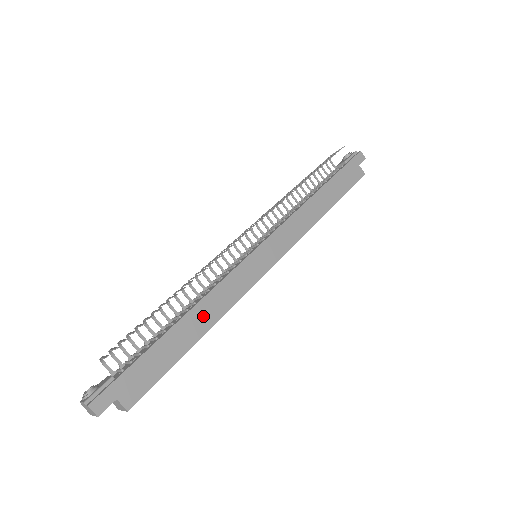
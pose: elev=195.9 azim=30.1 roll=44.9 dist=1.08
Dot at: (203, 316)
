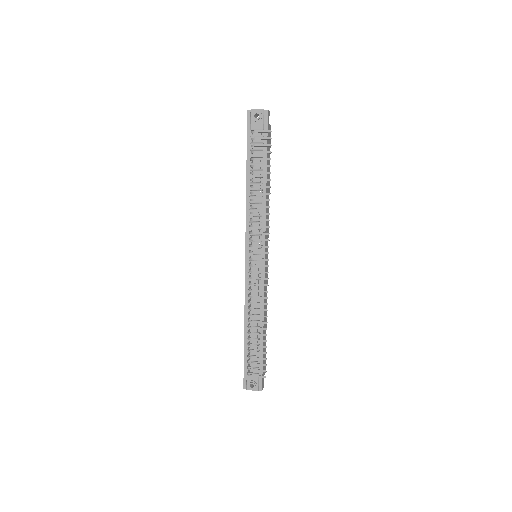
Dot at: occluded
